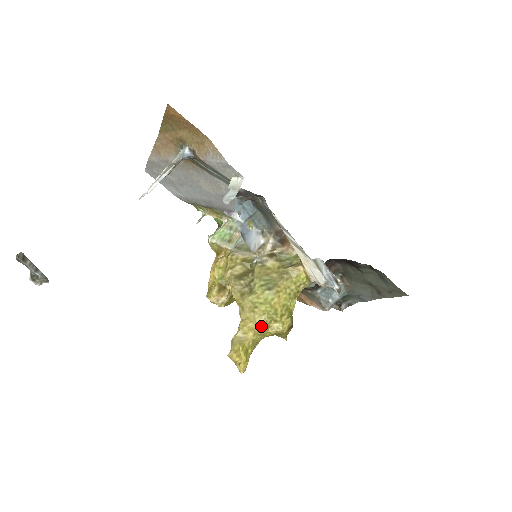
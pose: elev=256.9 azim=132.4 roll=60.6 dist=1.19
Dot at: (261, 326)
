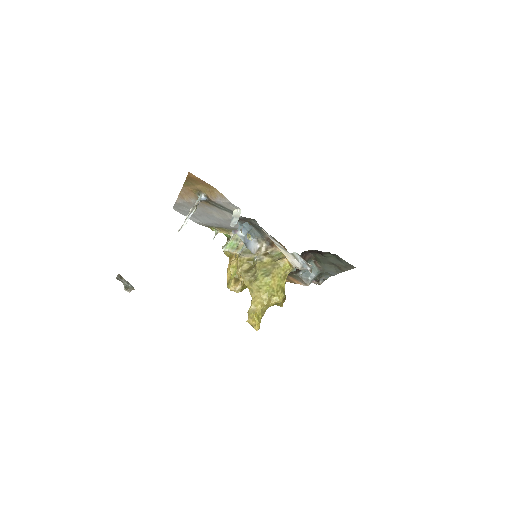
Dot at: (265, 300)
